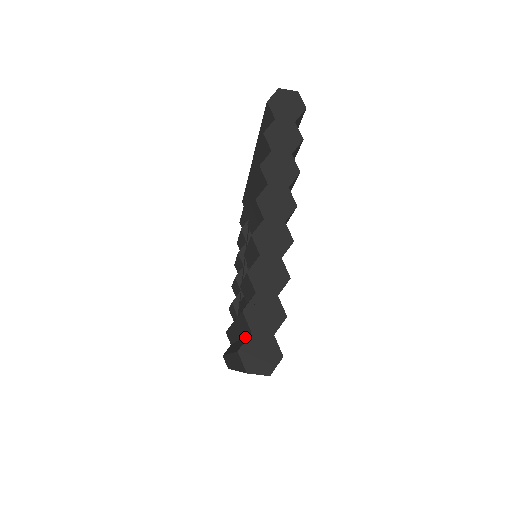
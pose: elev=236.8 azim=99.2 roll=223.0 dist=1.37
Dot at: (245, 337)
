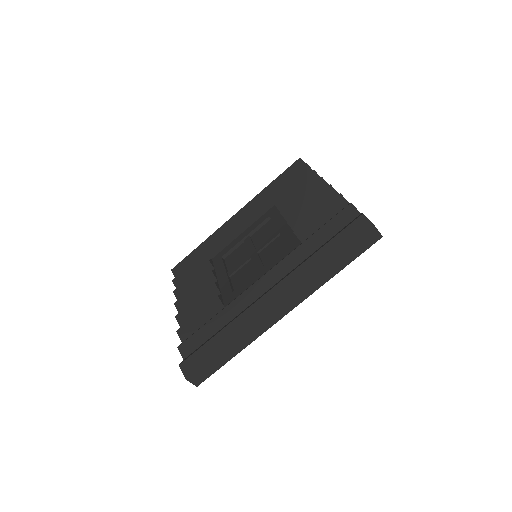
Dot at: (338, 232)
